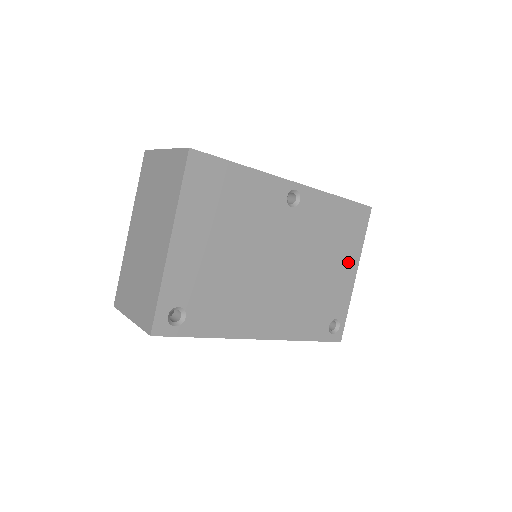
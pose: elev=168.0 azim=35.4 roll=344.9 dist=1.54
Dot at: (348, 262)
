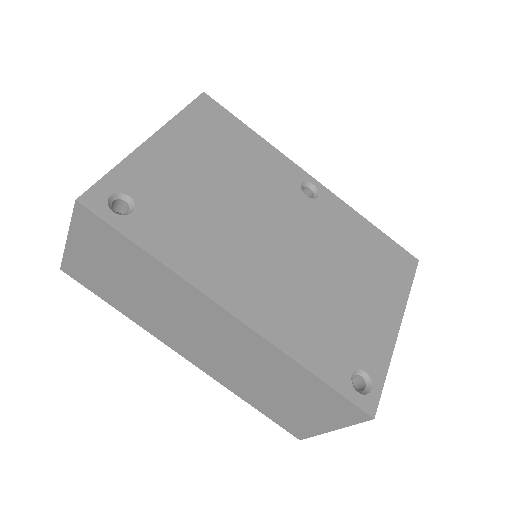
Dot at: (385, 302)
